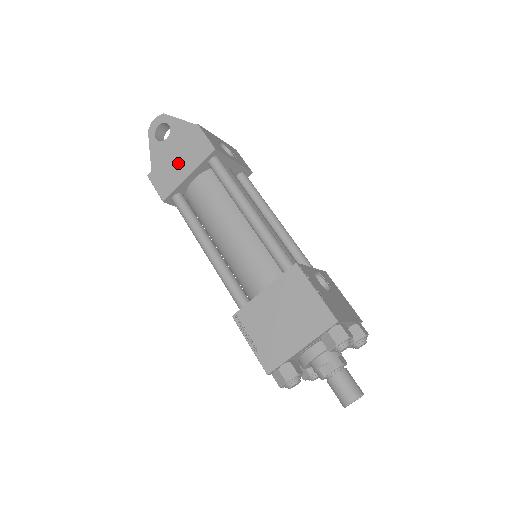
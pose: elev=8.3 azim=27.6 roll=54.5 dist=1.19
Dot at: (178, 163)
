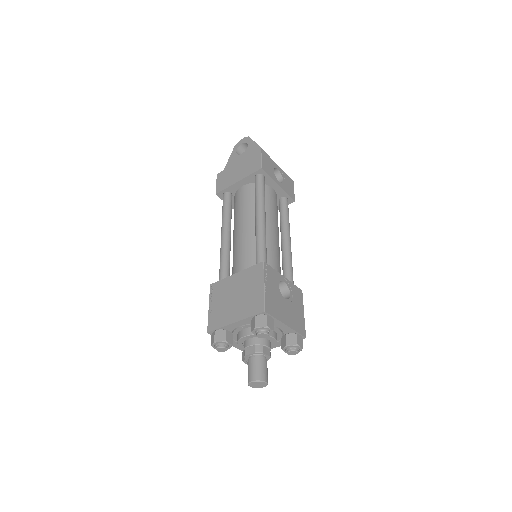
Dot at: (237, 171)
